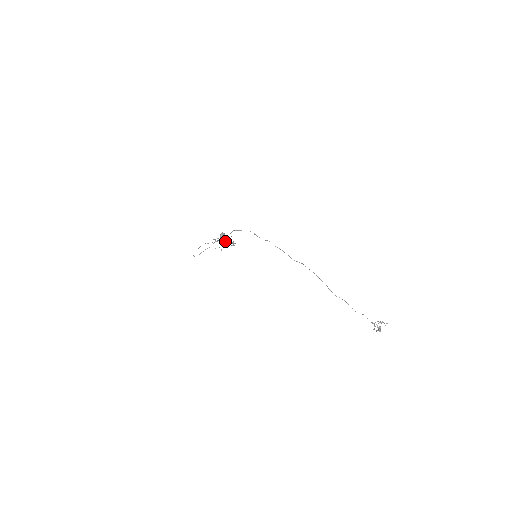
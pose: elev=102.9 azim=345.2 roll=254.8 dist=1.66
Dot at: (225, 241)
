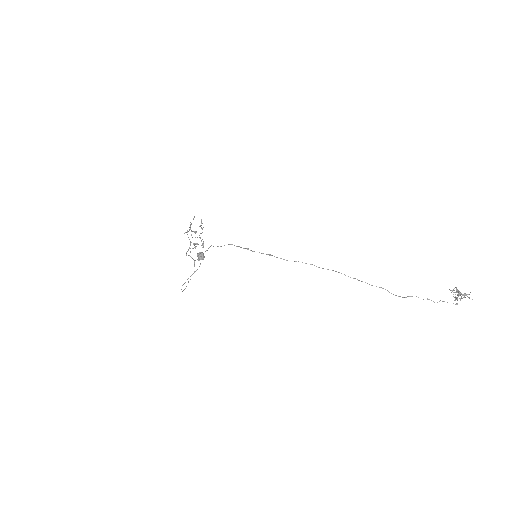
Dot at: occluded
